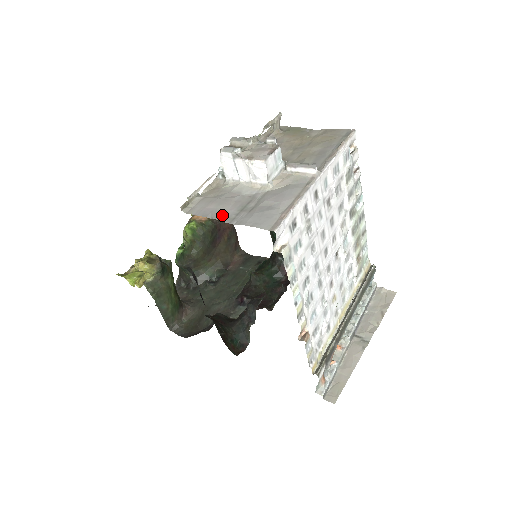
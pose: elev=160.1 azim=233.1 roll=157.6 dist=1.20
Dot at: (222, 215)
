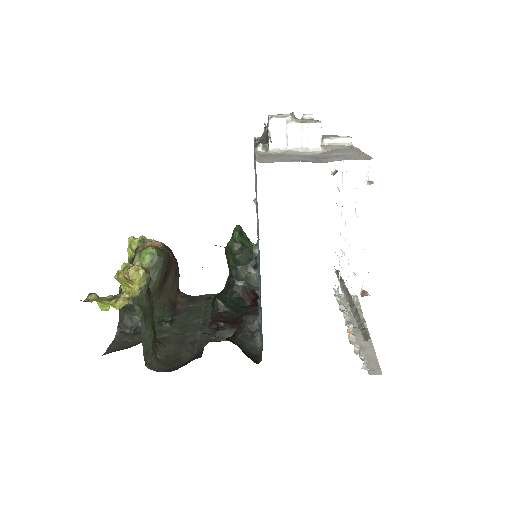
Dot at: (304, 160)
